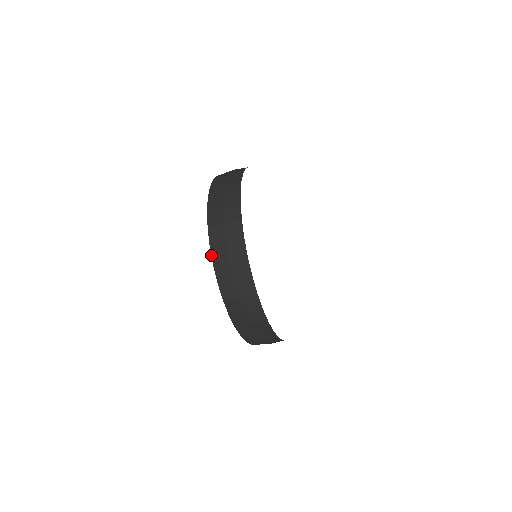
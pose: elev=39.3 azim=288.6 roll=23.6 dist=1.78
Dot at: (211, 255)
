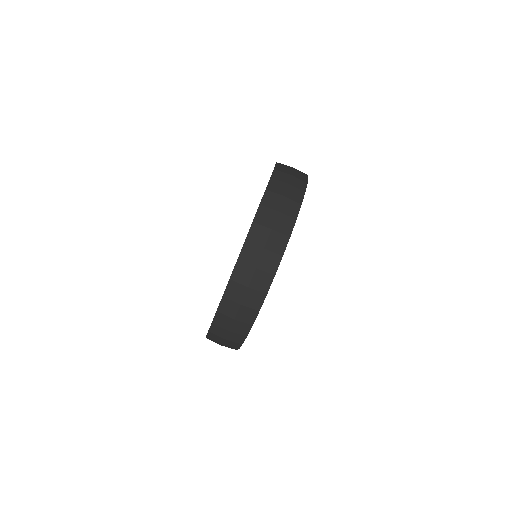
Dot at: (276, 163)
